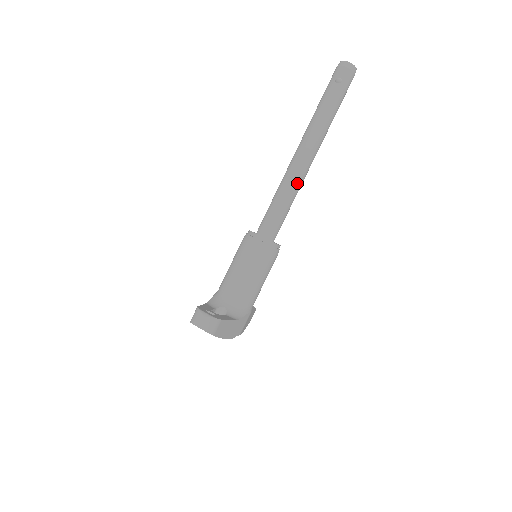
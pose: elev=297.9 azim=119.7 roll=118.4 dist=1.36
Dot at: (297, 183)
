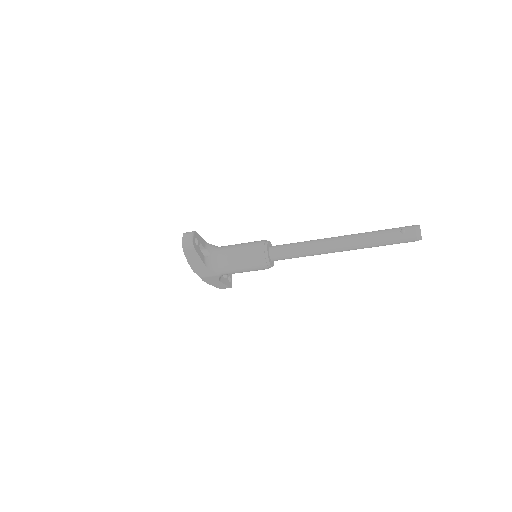
Dot at: (317, 249)
